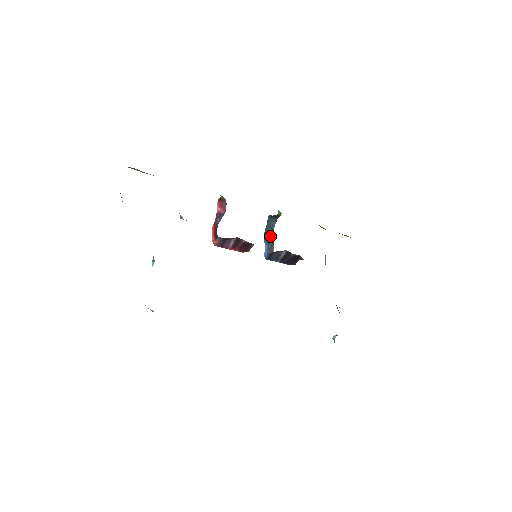
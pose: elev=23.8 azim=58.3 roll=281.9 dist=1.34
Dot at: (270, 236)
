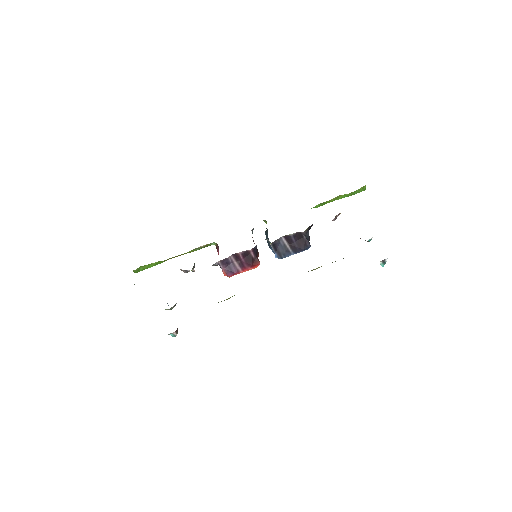
Dot at: (268, 241)
